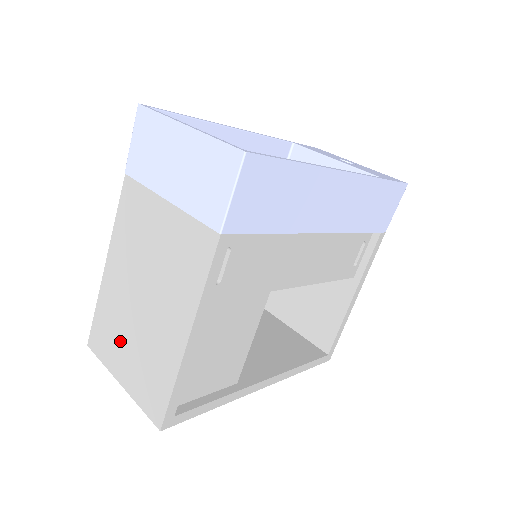
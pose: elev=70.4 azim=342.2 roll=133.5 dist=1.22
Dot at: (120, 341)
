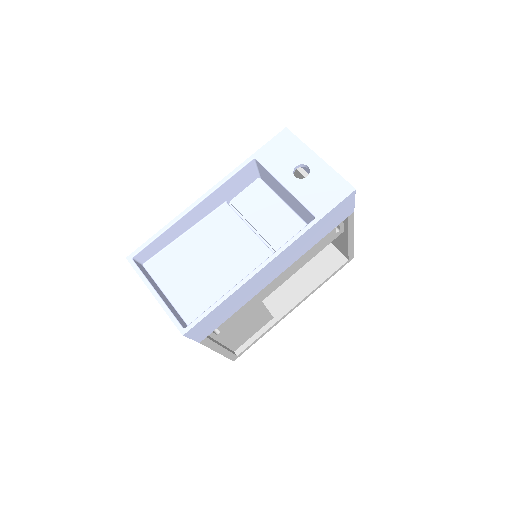
Dot at: occluded
